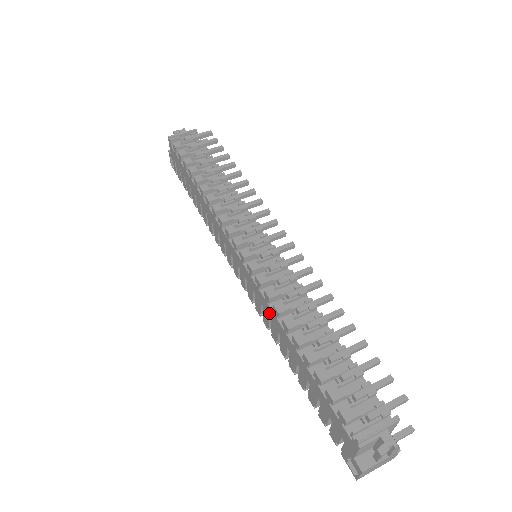
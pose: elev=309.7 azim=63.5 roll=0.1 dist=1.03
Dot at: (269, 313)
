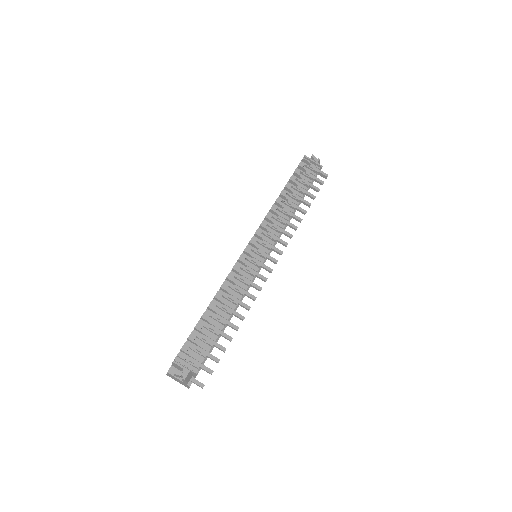
Dot at: occluded
